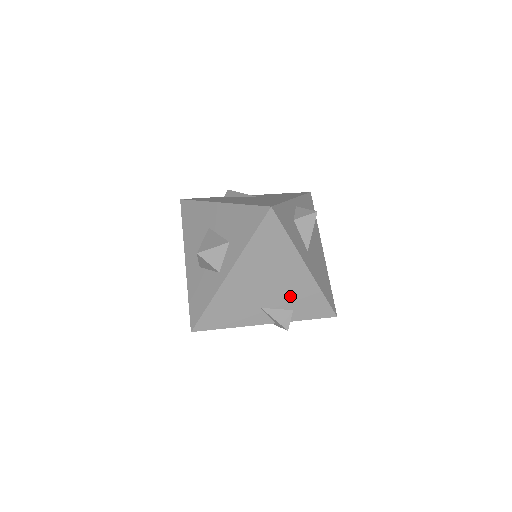
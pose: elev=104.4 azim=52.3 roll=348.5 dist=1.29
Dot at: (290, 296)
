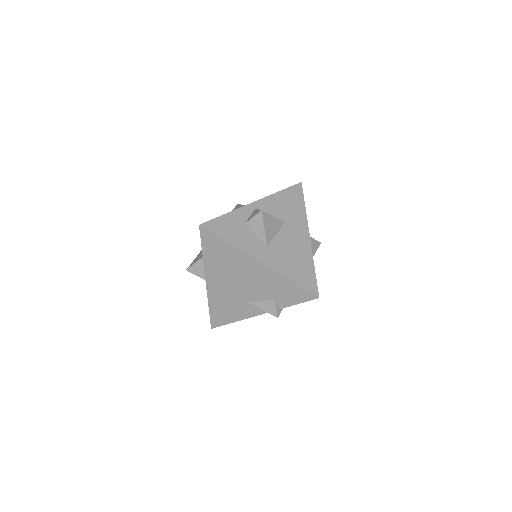
Dot at: (264, 288)
